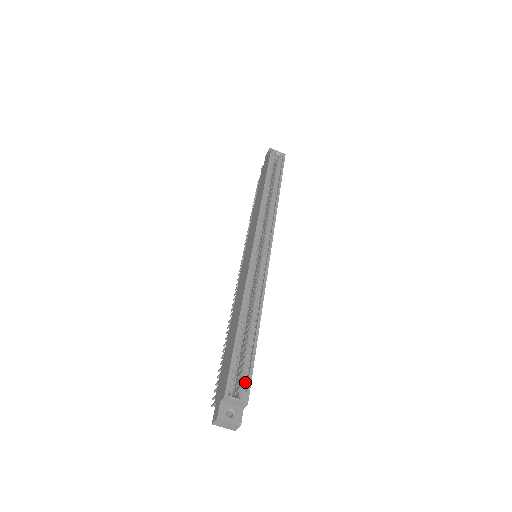
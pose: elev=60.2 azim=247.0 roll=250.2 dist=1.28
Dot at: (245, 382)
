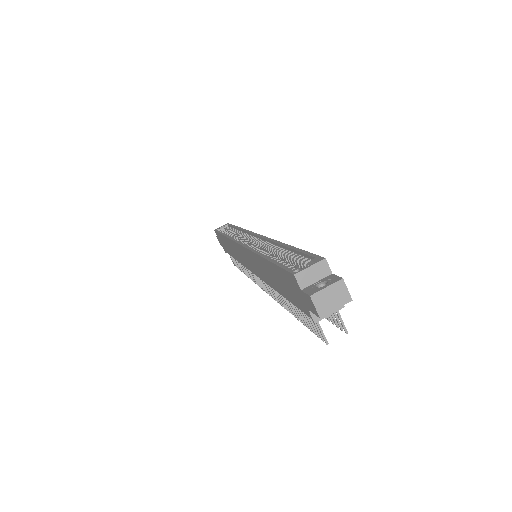
Dot at: occluded
